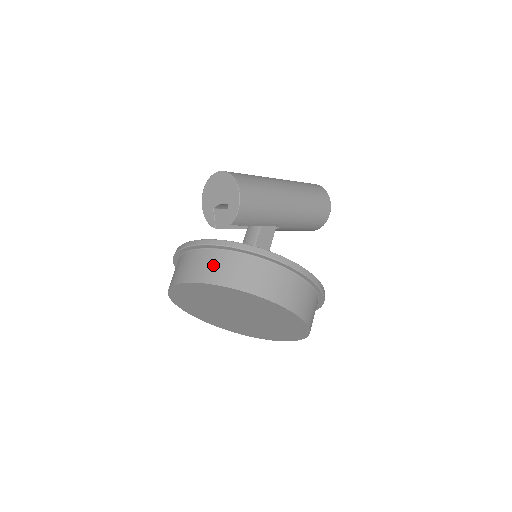
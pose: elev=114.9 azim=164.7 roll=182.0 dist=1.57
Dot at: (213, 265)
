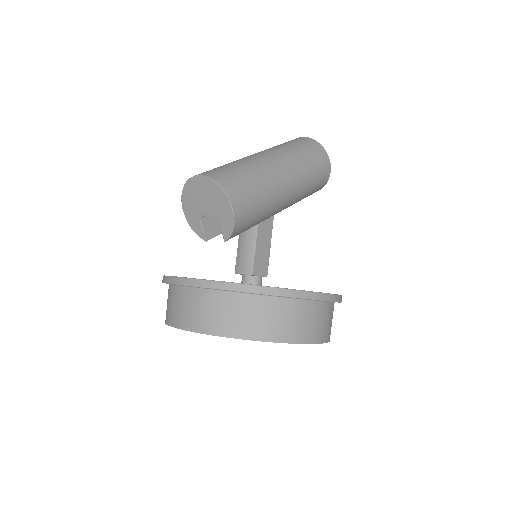
Dot at: (219, 312)
